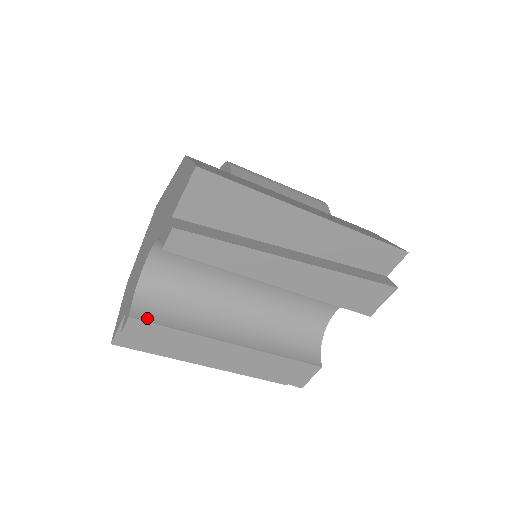
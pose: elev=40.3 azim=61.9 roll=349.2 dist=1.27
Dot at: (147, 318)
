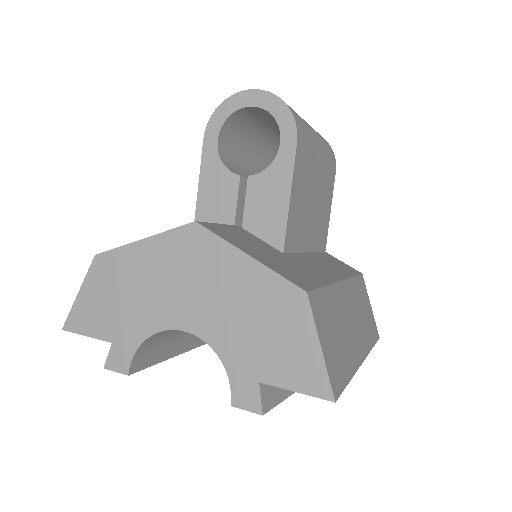
Dot at: (143, 365)
